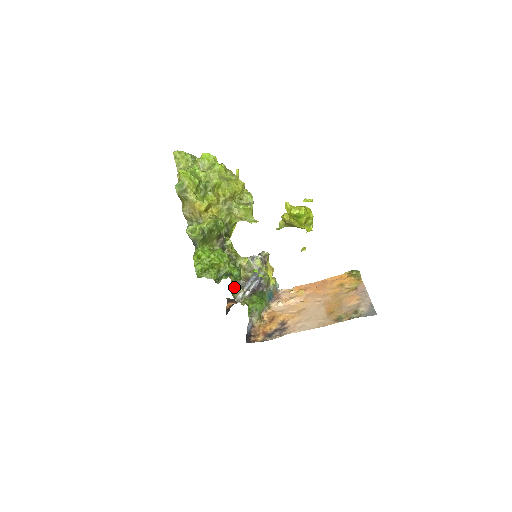
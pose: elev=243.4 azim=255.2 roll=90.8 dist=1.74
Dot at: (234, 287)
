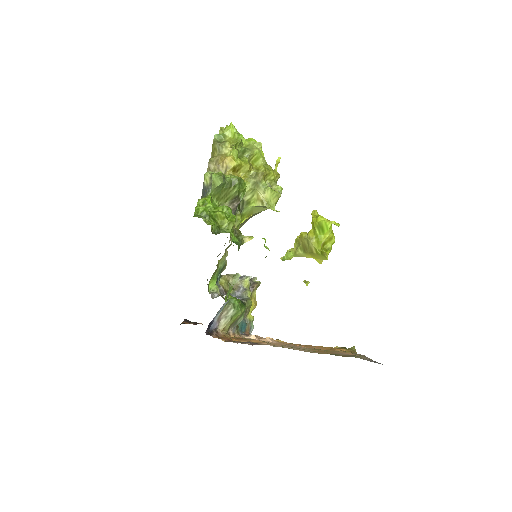
Dot at: (213, 282)
